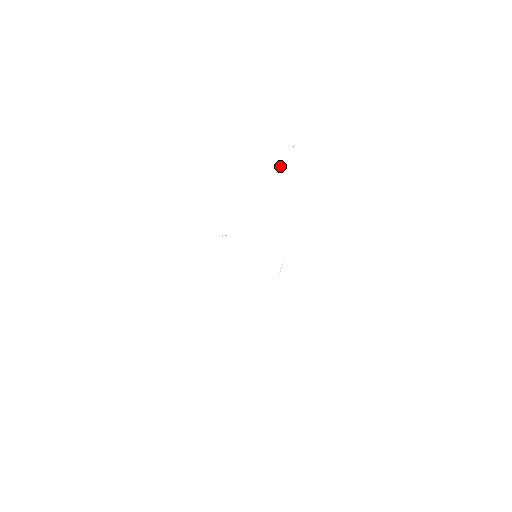
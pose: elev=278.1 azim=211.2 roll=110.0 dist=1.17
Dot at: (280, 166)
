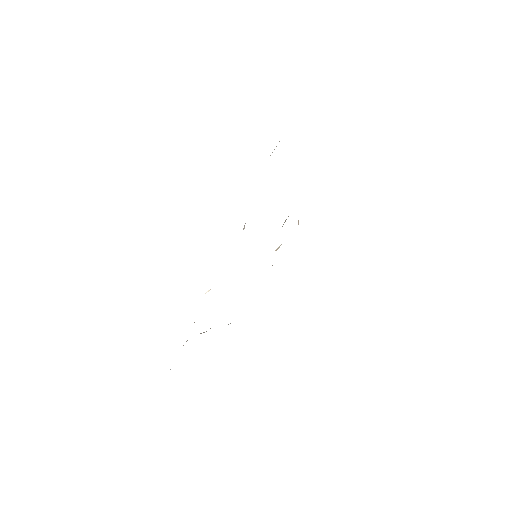
Dot at: (244, 226)
